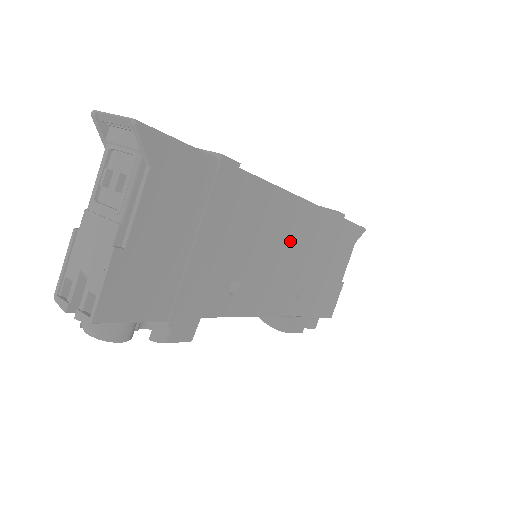
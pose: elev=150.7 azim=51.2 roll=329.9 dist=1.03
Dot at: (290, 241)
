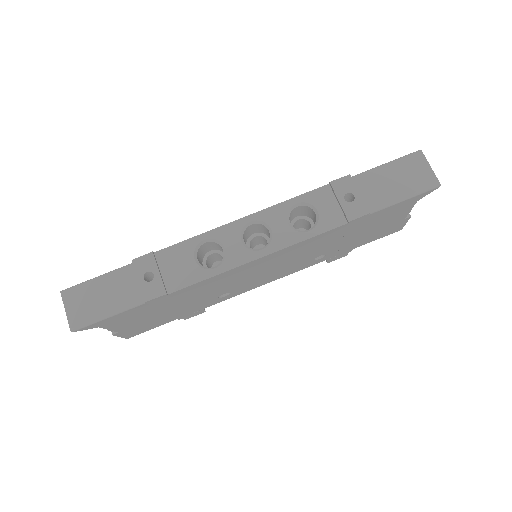
Dot at: (274, 264)
